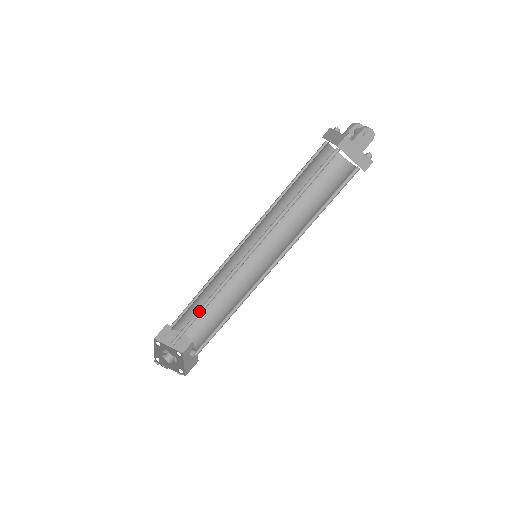
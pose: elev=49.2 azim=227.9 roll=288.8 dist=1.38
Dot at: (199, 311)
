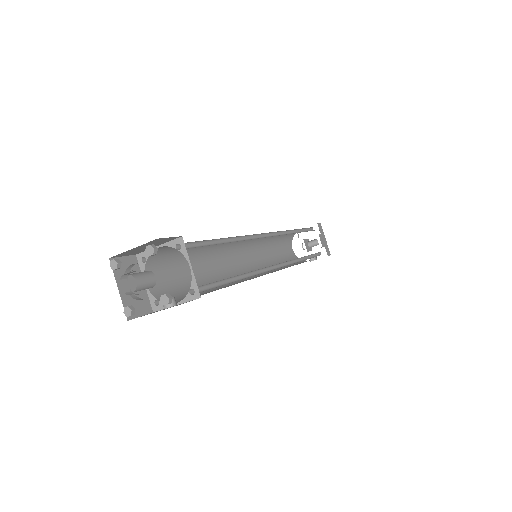
Dot at: (215, 242)
